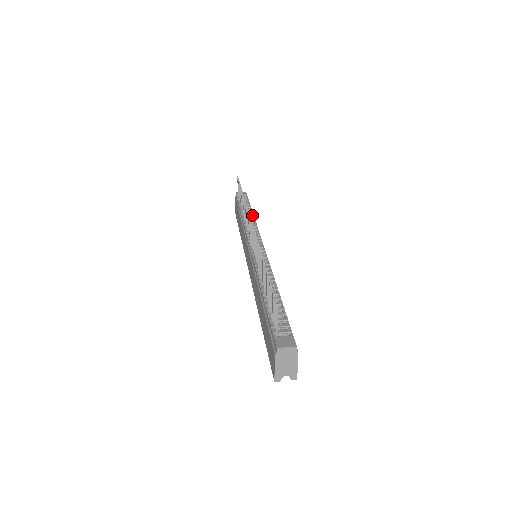
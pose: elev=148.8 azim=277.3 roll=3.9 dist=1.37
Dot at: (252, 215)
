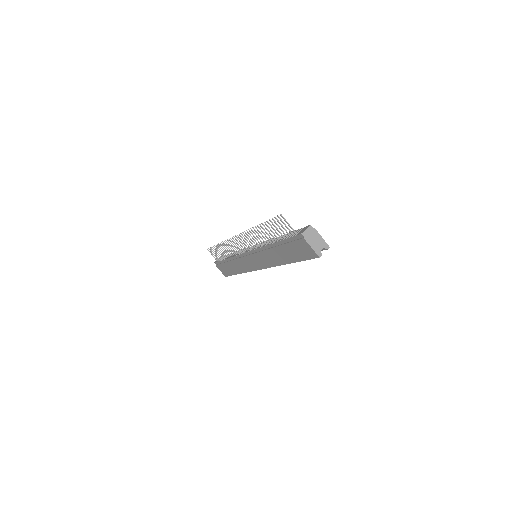
Dot at: occluded
